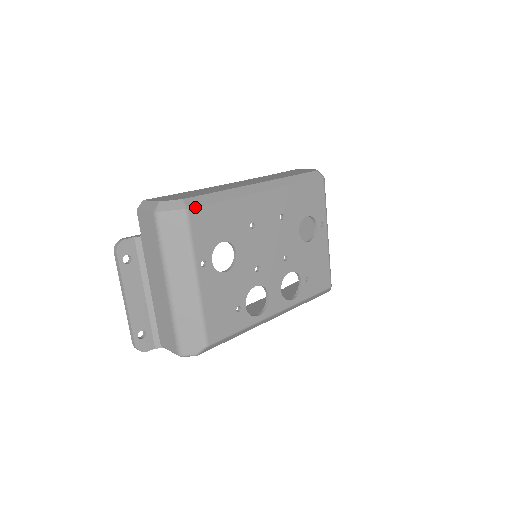
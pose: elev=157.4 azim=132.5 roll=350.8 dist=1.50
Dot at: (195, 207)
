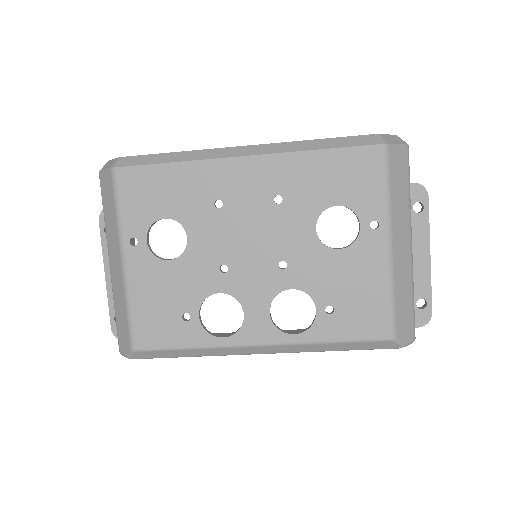
Dot at: (126, 167)
